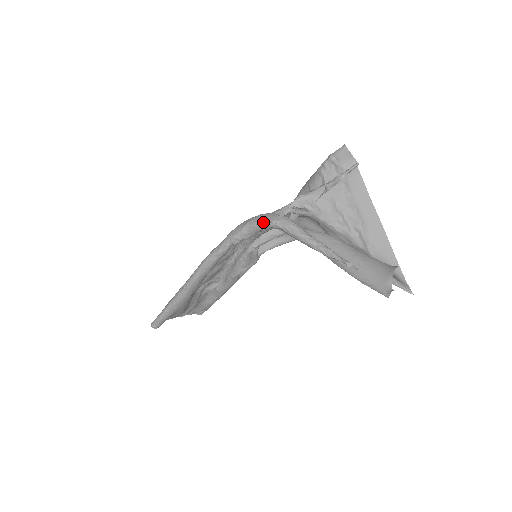
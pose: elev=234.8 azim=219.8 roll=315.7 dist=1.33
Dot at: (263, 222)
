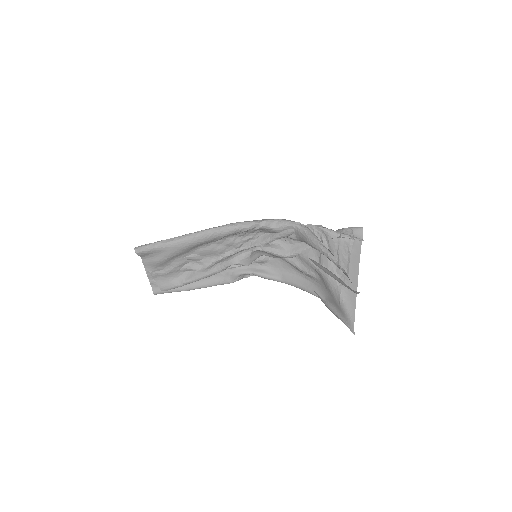
Dot at: (293, 221)
